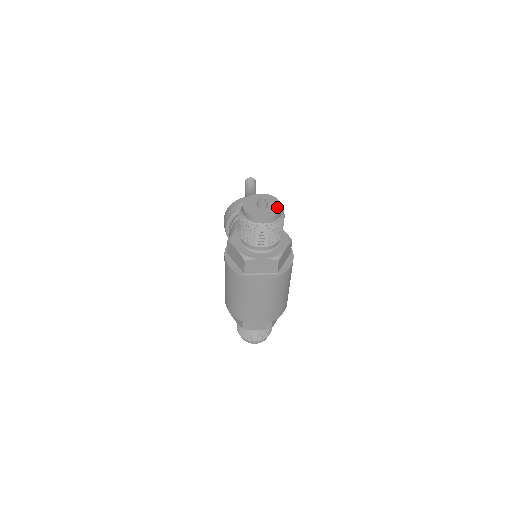
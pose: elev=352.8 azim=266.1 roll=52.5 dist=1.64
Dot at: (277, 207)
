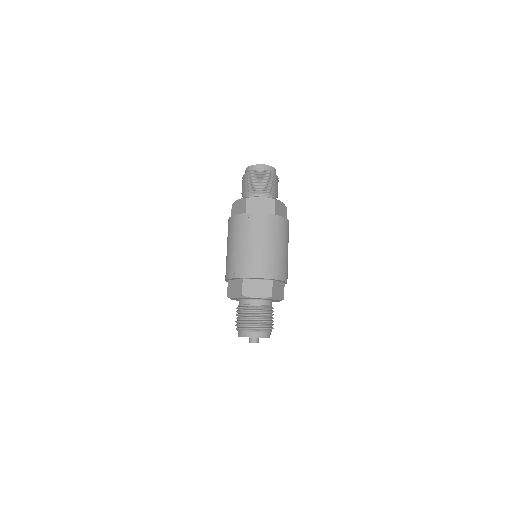
Dot at: occluded
